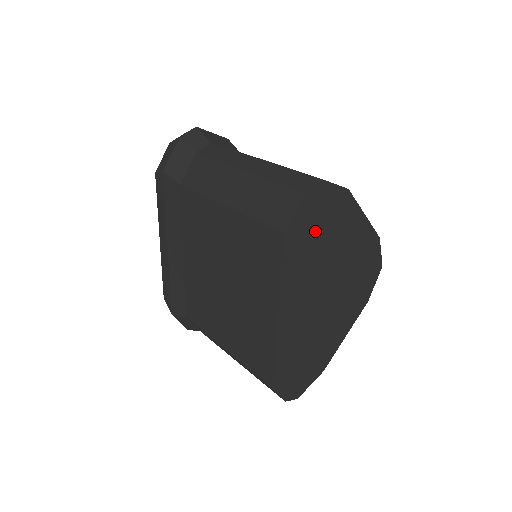
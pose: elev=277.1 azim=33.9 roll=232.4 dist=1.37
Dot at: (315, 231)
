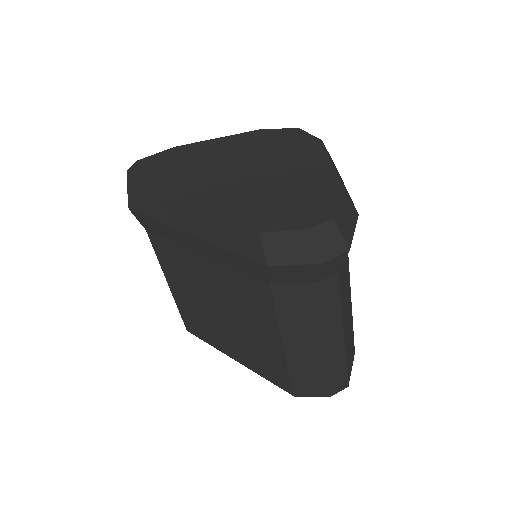
Dot at: occluded
